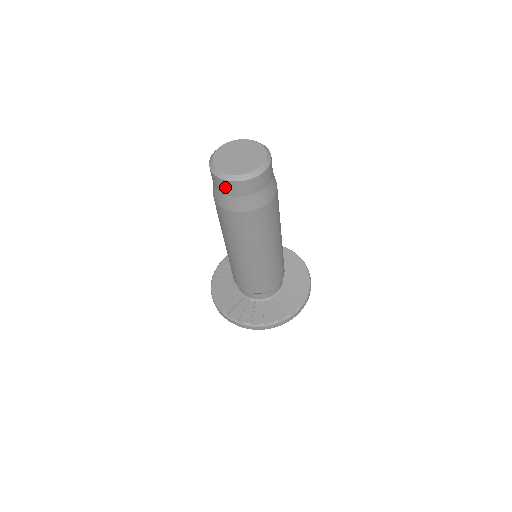
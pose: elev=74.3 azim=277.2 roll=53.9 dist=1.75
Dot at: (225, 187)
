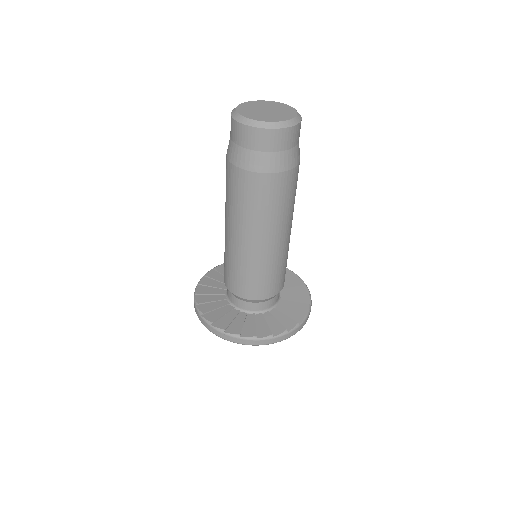
Dot at: (240, 134)
